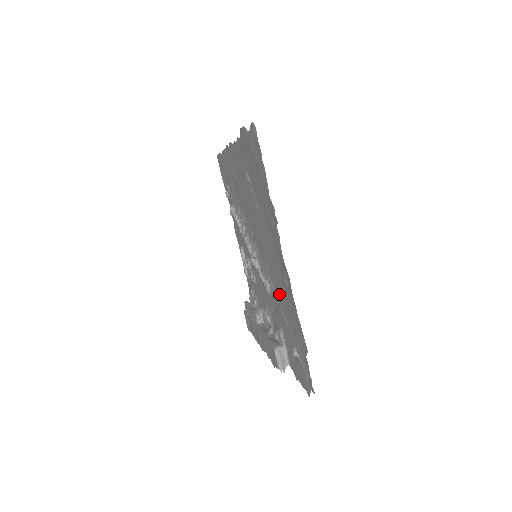
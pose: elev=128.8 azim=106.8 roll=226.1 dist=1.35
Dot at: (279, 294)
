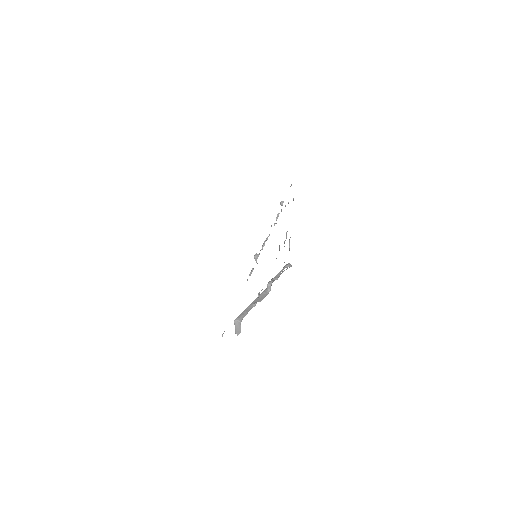
Dot at: occluded
